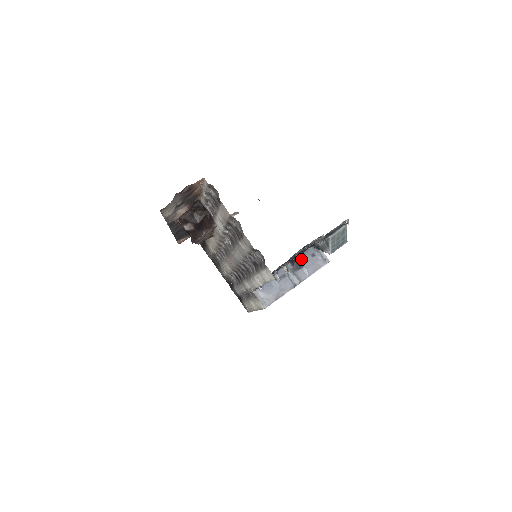
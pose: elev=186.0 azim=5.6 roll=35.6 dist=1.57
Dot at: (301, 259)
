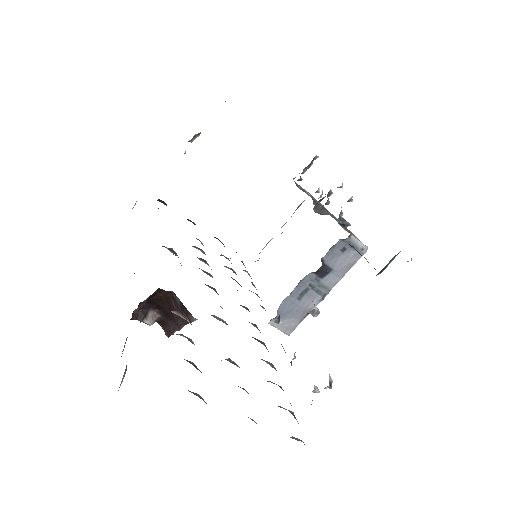
Dot at: (327, 261)
